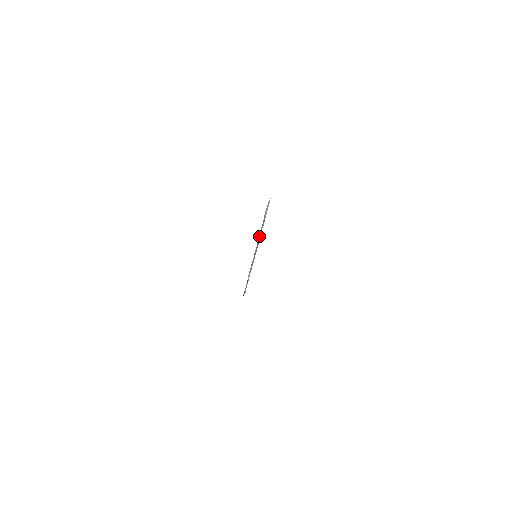
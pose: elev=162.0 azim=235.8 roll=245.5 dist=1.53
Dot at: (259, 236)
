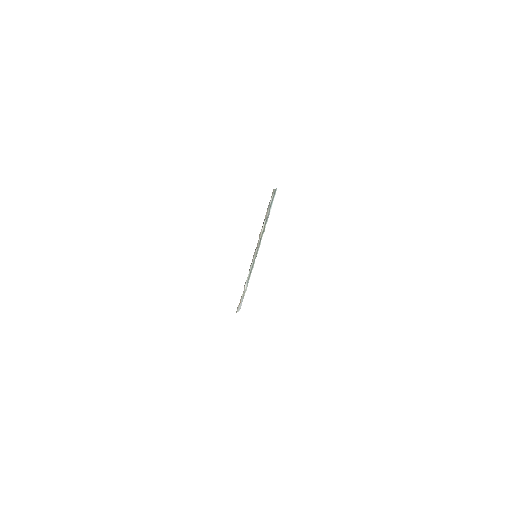
Dot at: (262, 232)
